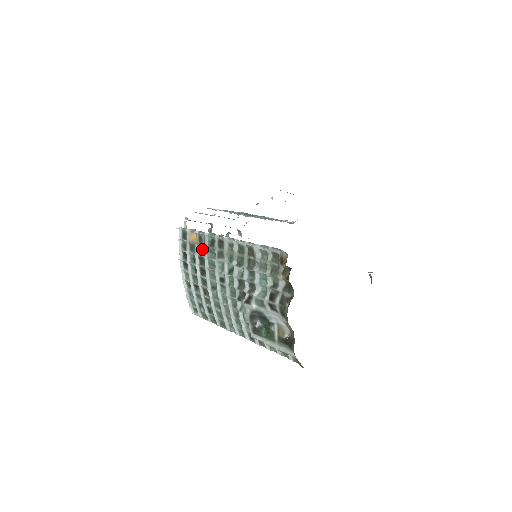
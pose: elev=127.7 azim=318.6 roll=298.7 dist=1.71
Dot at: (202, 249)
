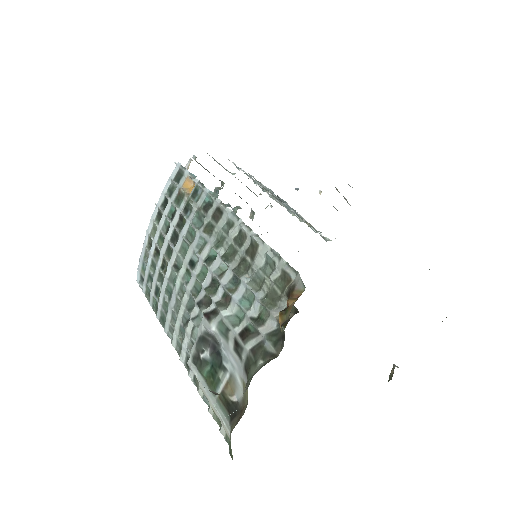
Dot at: (190, 207)
